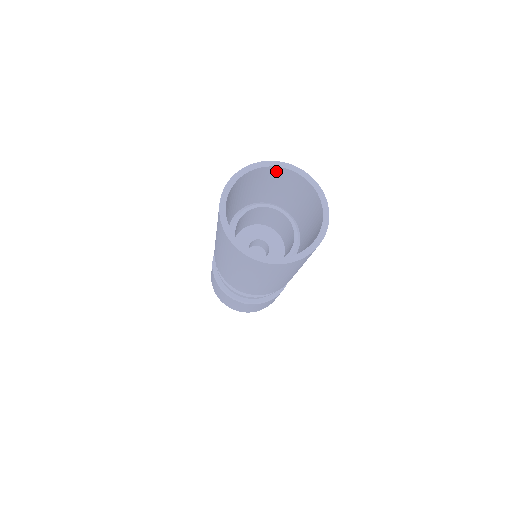
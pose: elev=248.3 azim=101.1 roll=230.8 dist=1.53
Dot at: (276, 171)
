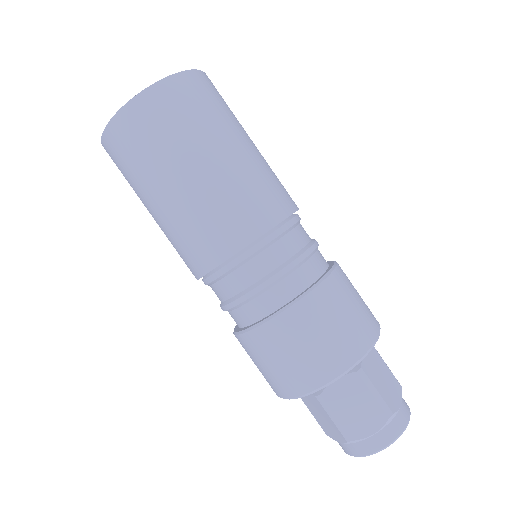
Dot at: occluded
